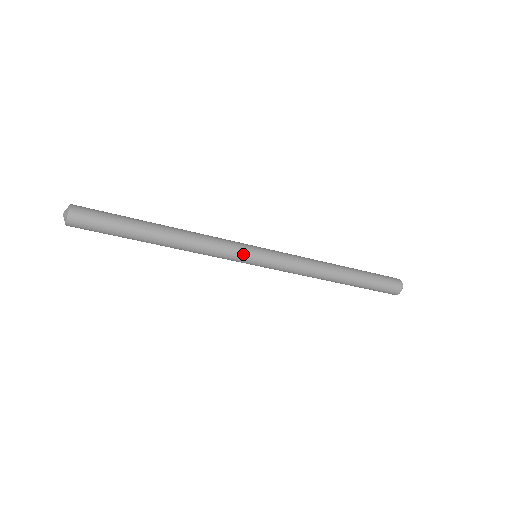
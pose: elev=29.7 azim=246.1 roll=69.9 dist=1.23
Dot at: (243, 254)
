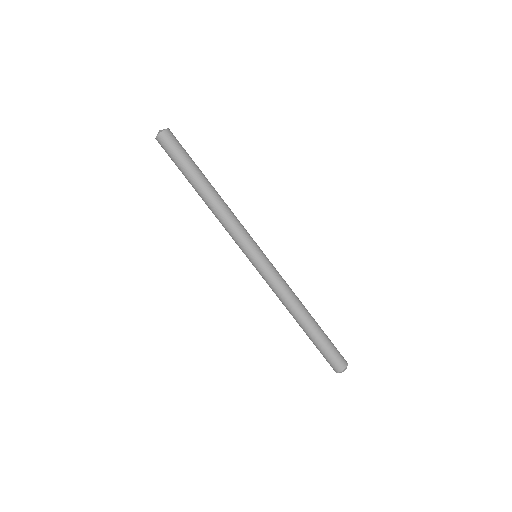
Dot at: (253, 240)
